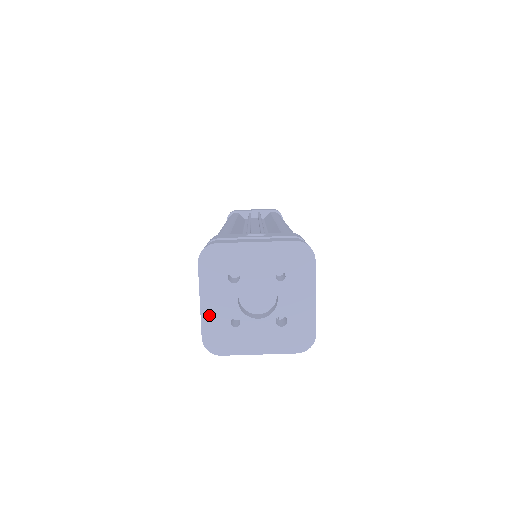
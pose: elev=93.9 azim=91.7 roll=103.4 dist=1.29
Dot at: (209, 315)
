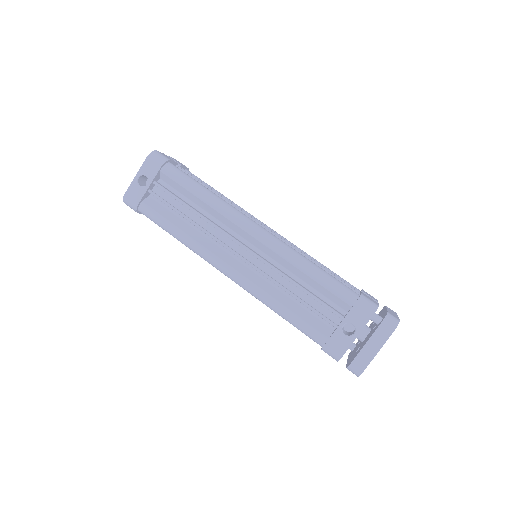
Dot at: occluded
